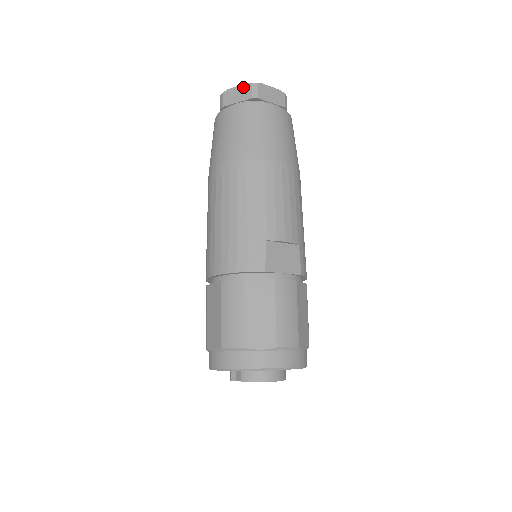
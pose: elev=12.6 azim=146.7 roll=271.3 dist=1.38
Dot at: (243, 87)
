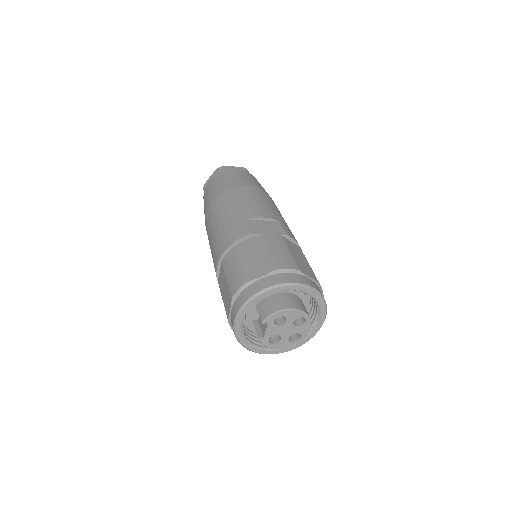
Dot at: (214, 173)
